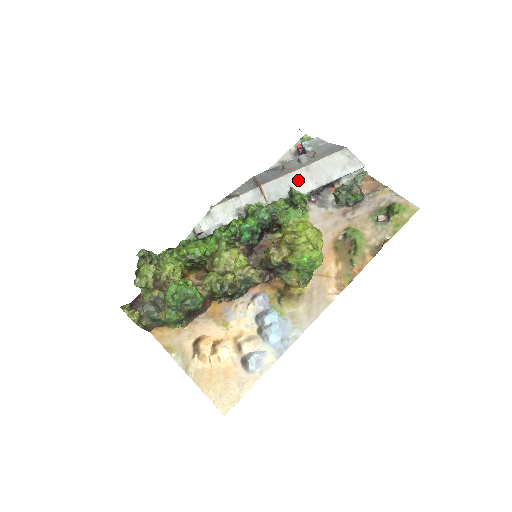
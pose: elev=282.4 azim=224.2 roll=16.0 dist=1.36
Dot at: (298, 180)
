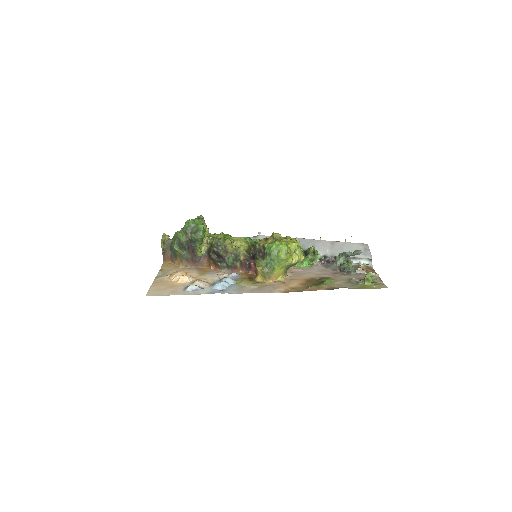
Dot at: (322, 245)
